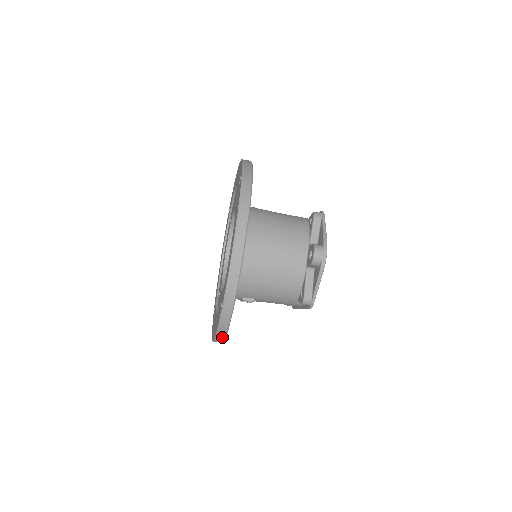
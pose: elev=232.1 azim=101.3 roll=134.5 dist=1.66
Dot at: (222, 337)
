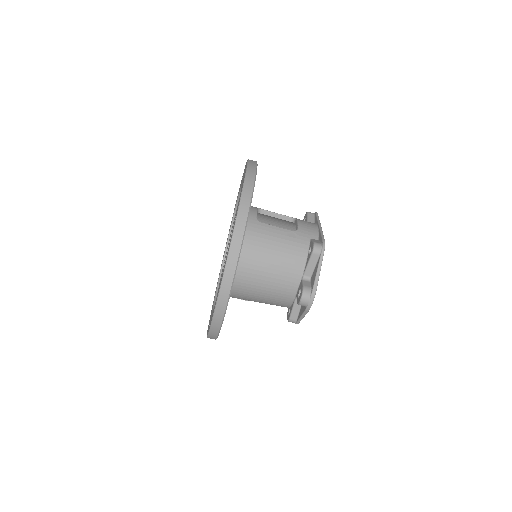
Dot at: occluded
